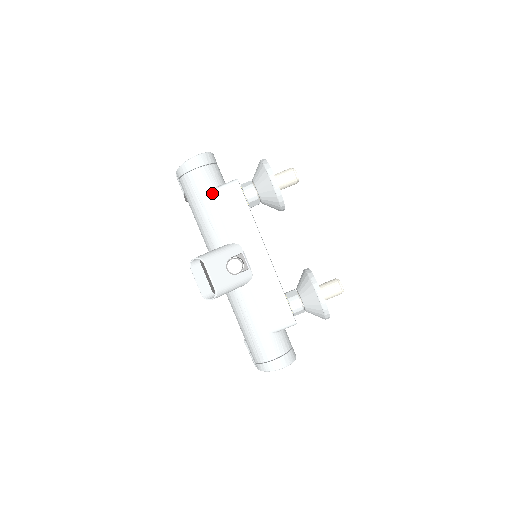
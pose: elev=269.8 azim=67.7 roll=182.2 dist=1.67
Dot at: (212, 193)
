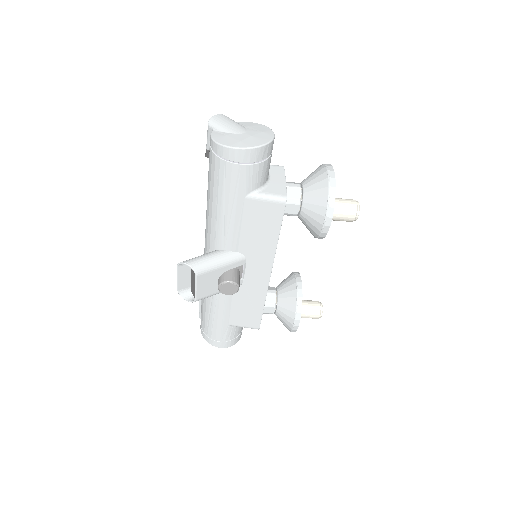
Dot at: (246, 198)
